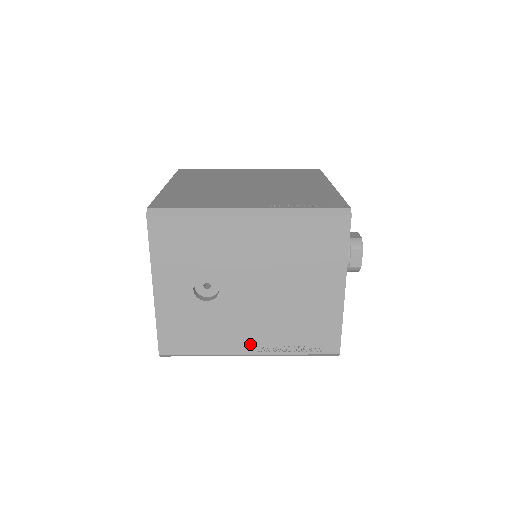
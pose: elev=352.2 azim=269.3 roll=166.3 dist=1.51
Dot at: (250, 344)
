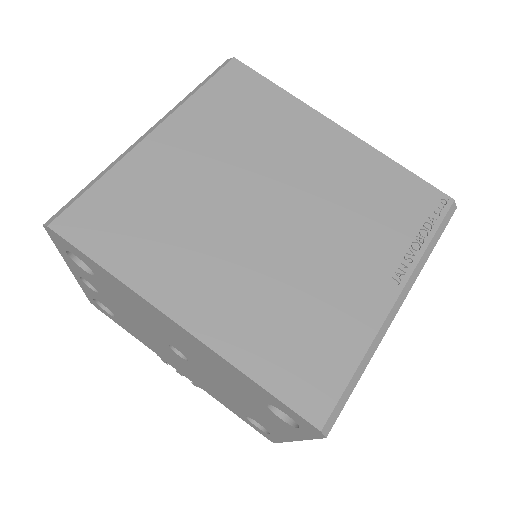
Dot at: occluded
